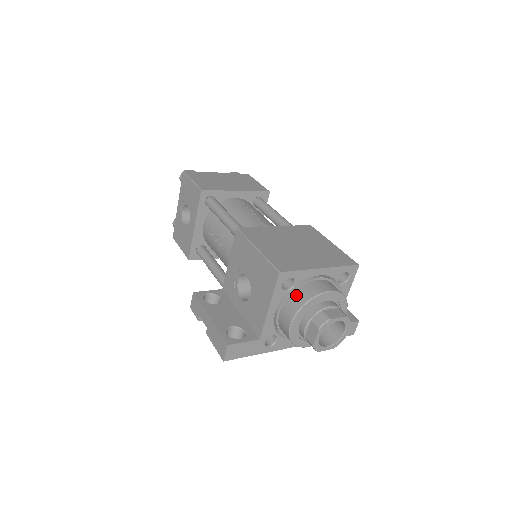
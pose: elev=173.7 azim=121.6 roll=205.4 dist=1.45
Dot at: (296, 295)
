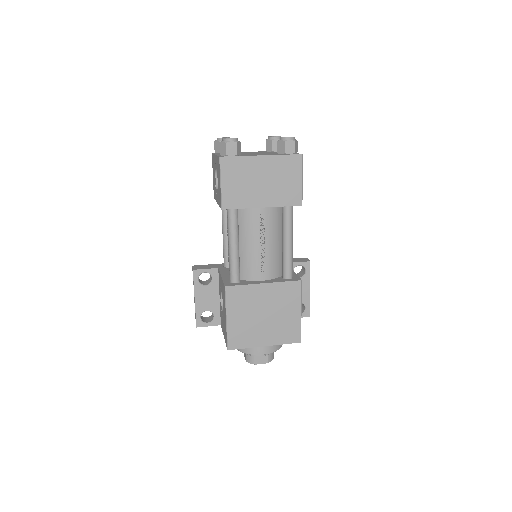
Dot at: occluded
